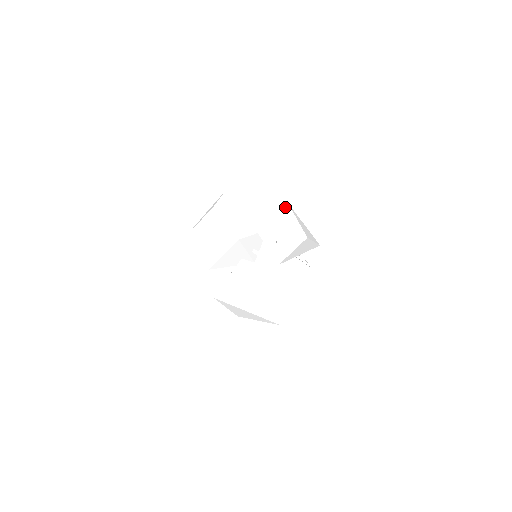
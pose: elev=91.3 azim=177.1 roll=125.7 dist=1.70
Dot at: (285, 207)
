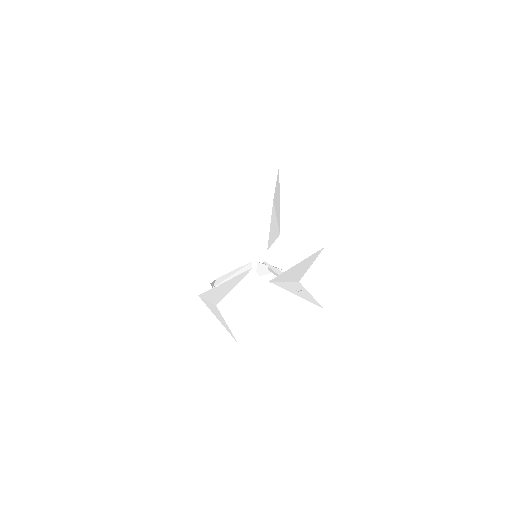
Dot at: (322, 253)
